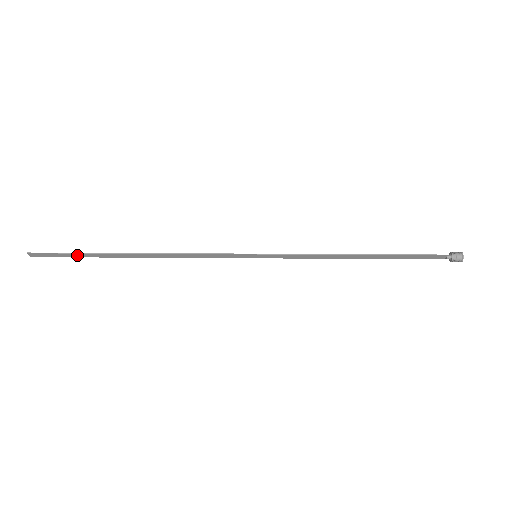
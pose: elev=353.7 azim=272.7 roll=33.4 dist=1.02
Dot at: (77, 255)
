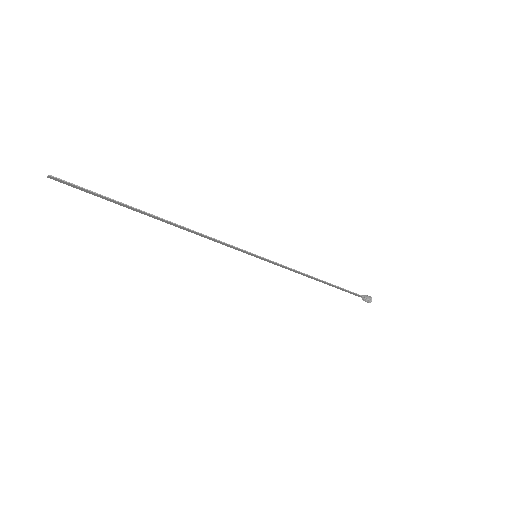
Dot at: (104, 197)
